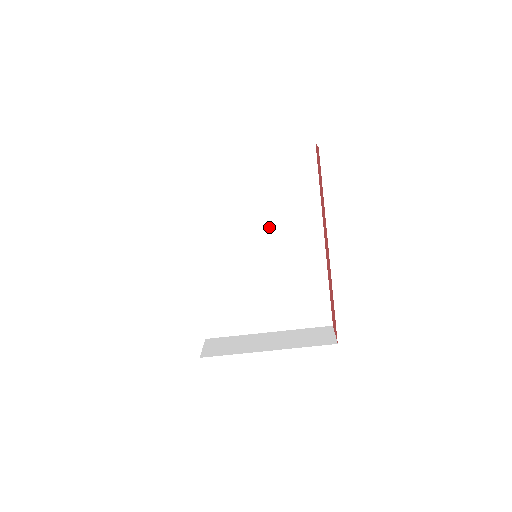
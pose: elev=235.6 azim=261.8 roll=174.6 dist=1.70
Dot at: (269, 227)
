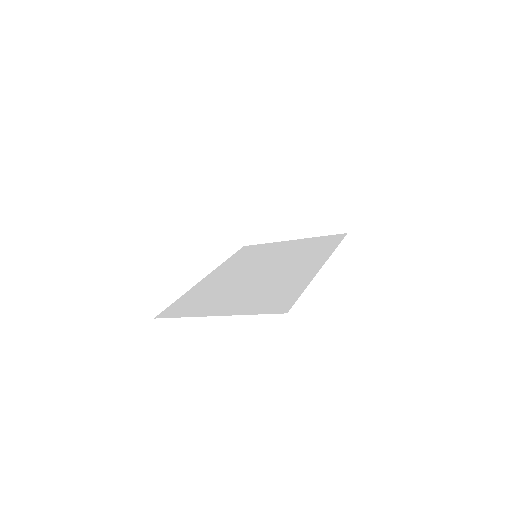
Dot at: occluded
